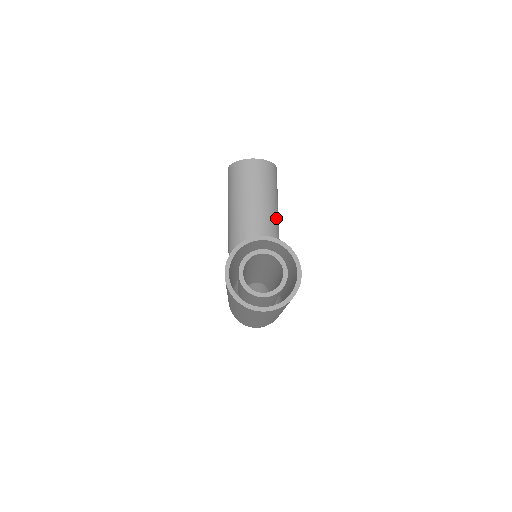
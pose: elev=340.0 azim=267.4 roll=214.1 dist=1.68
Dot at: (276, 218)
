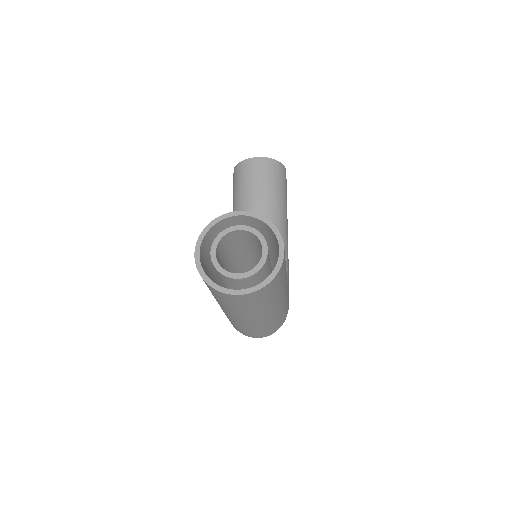
Dot at: (283, 219)
